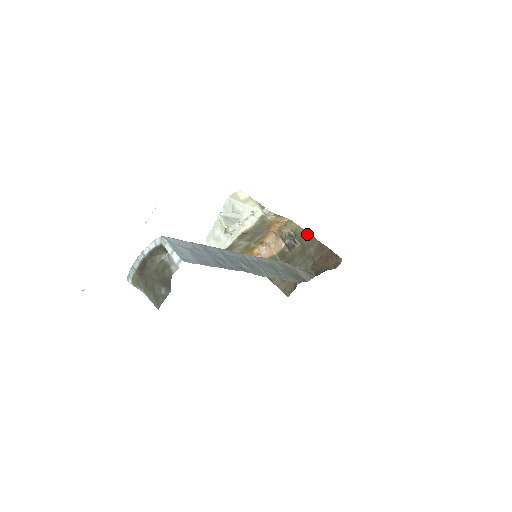
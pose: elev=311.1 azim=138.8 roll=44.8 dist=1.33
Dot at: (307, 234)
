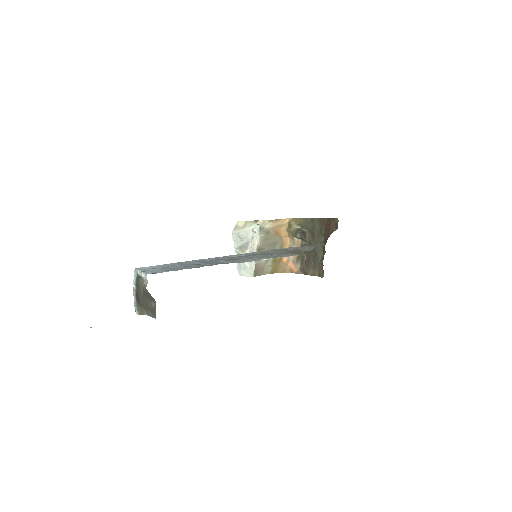
Dot at: (308, 220)
